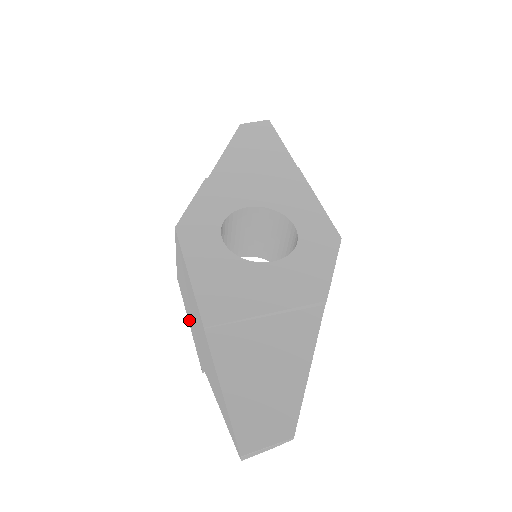
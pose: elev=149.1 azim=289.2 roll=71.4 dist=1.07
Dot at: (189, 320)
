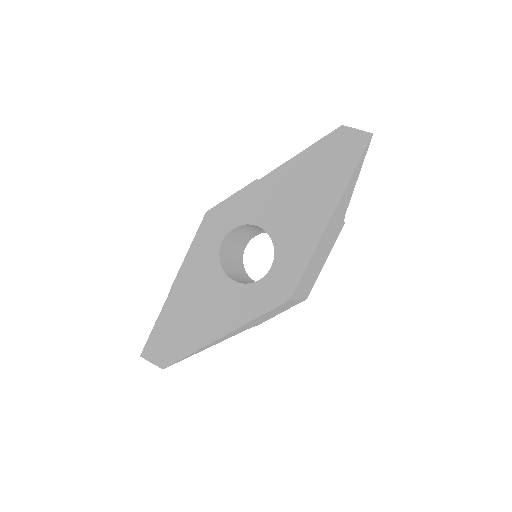
Dot at: occluded
